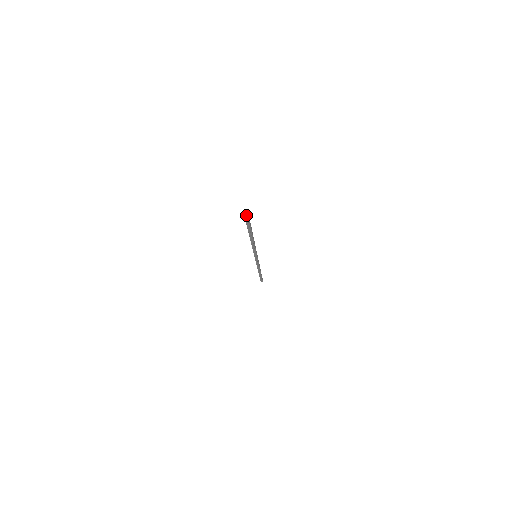
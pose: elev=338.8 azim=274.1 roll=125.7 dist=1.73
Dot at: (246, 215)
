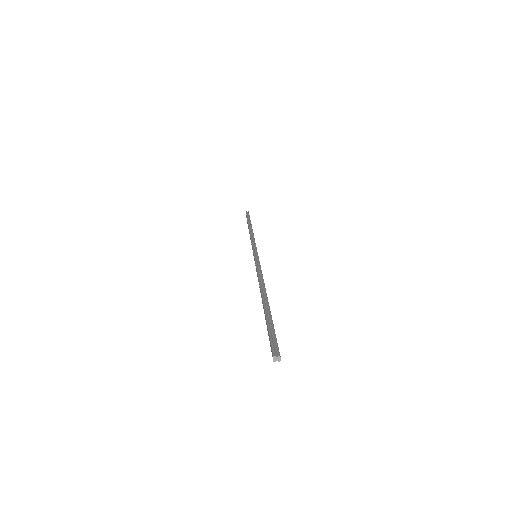
Dot at: (275, 352)
